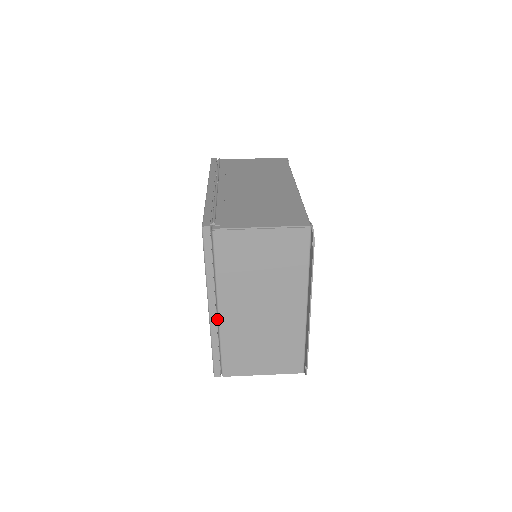
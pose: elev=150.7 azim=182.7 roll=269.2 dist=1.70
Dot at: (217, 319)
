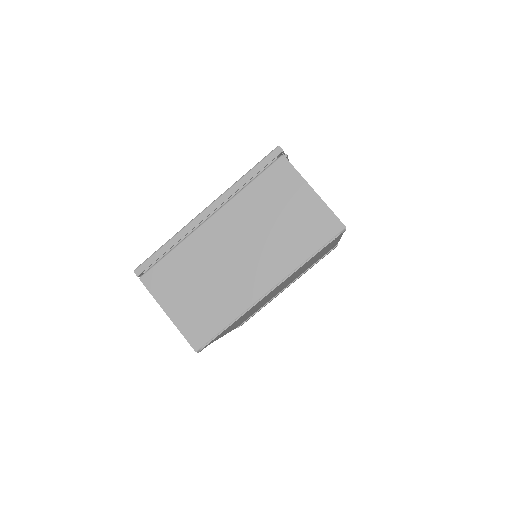
Dot at: (199, 225)
